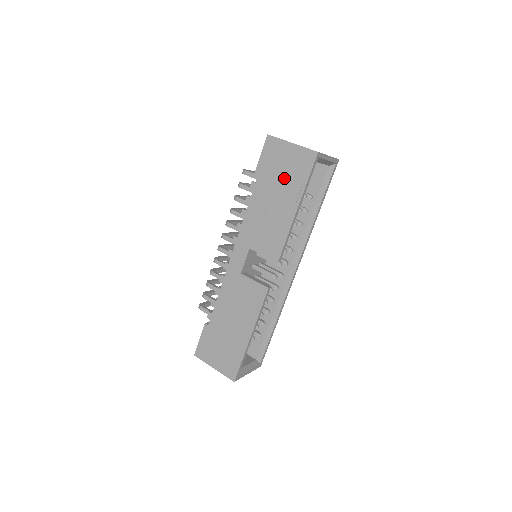
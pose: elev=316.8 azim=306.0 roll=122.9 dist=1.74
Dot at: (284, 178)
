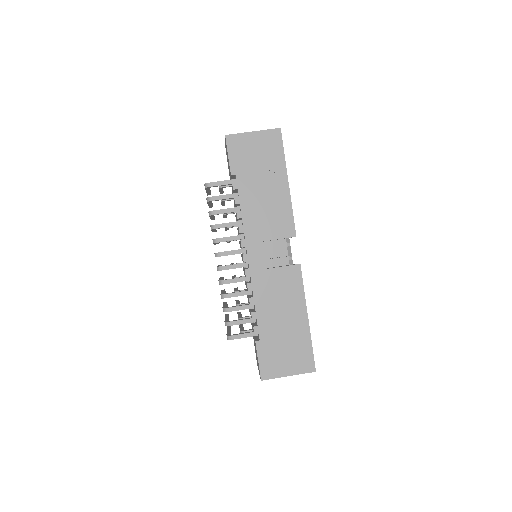
Dot at: (262, 163)
